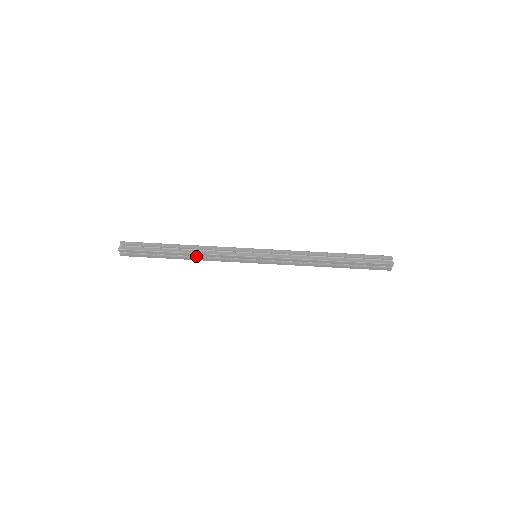
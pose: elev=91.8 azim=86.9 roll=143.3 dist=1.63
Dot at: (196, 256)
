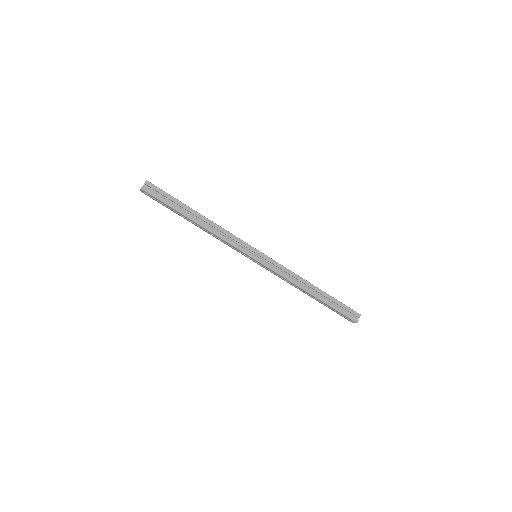
Dot at: occluded
